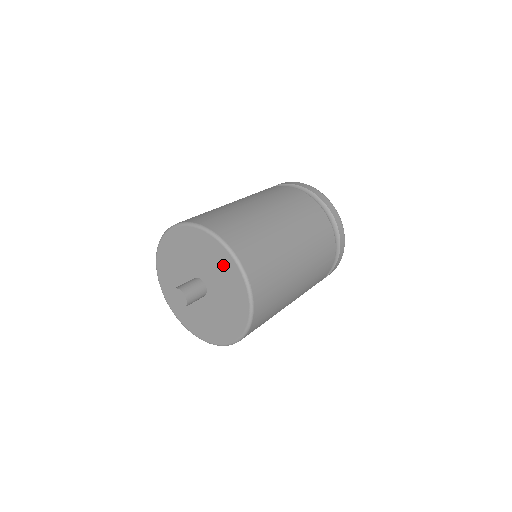
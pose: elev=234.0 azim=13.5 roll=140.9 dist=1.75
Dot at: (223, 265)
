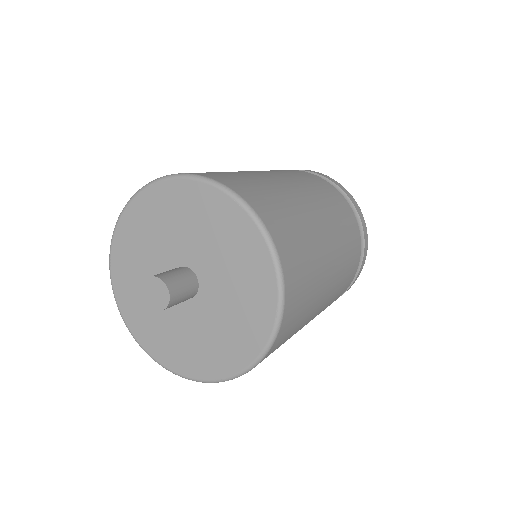
Dot at: (248, 322)
